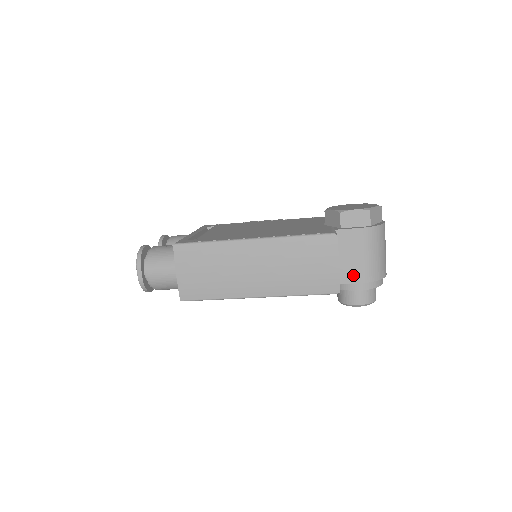
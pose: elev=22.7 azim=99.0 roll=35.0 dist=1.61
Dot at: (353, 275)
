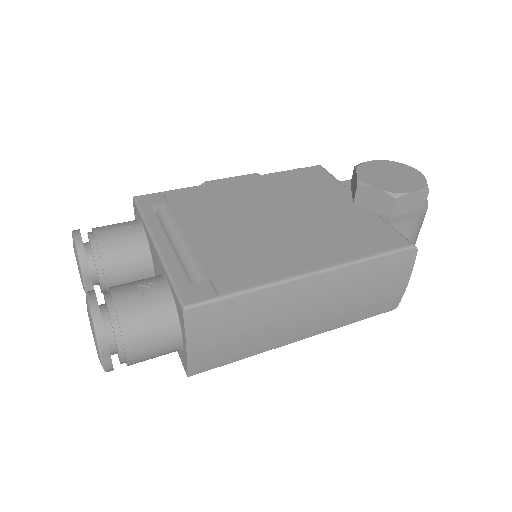
Dot at: occluded
